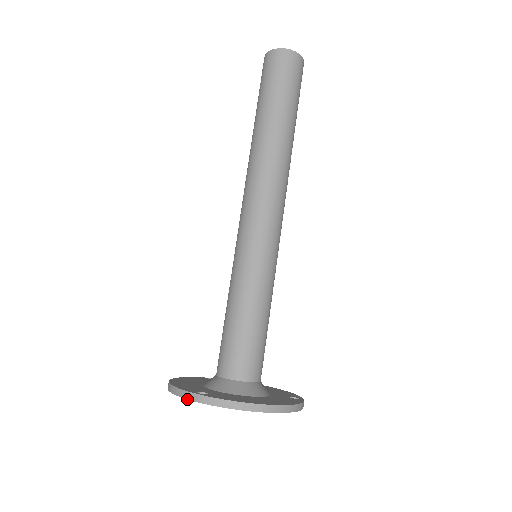
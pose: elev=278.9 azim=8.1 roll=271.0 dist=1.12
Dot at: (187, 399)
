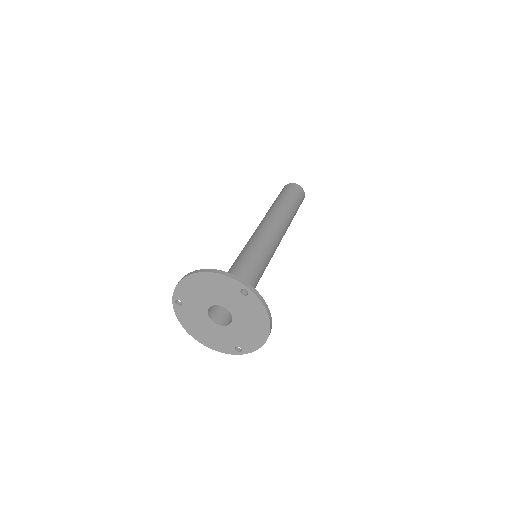
Dot at: (173, 306)
